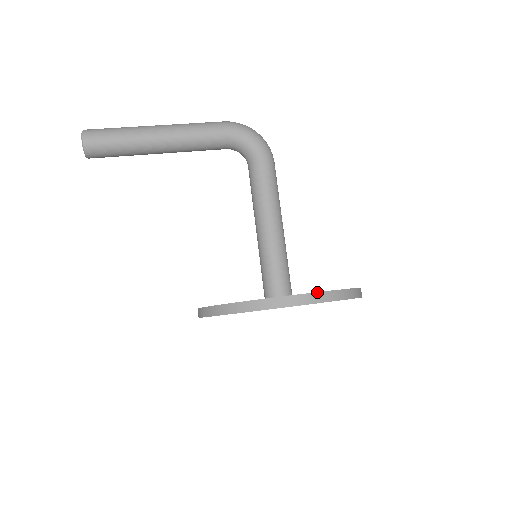
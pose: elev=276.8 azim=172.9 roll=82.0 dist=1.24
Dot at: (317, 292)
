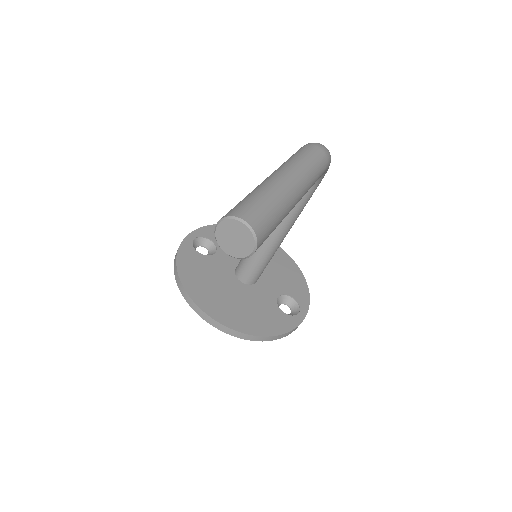
Dot at: occluded
